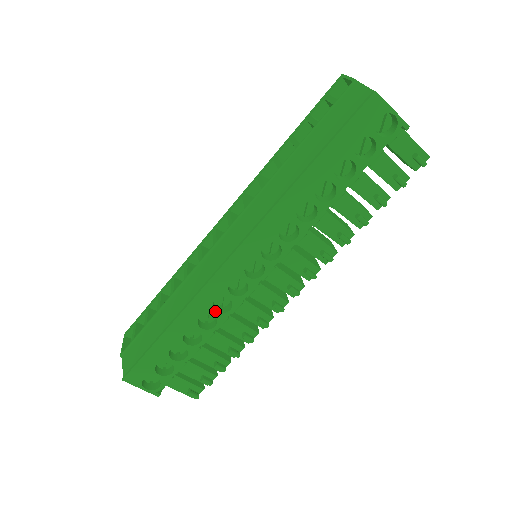
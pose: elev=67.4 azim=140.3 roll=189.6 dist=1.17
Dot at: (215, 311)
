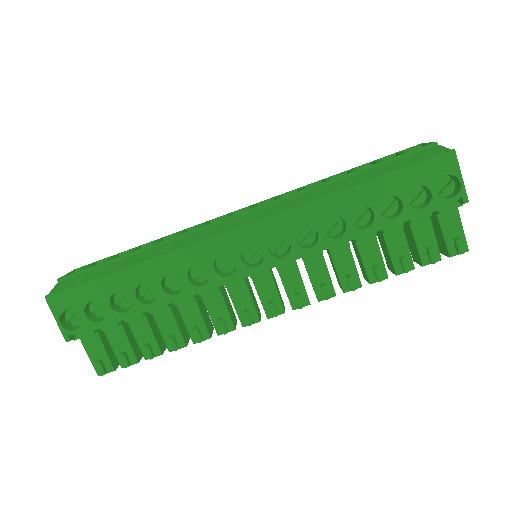
Dot at: (187, 277)
